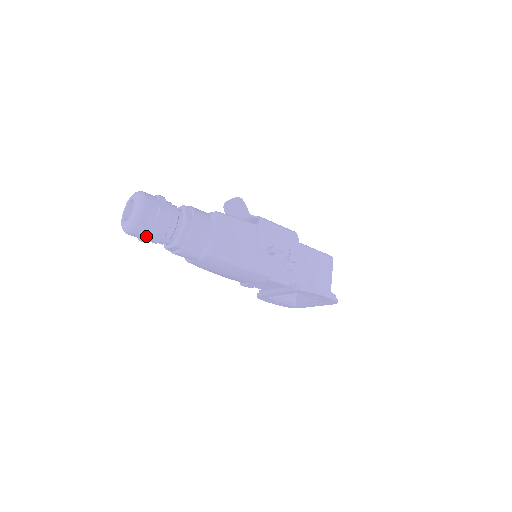
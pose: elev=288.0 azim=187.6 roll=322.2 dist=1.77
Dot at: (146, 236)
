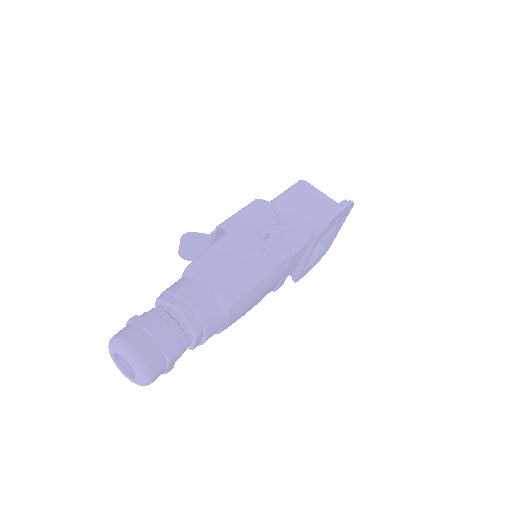
Dot at: (167, 363)
